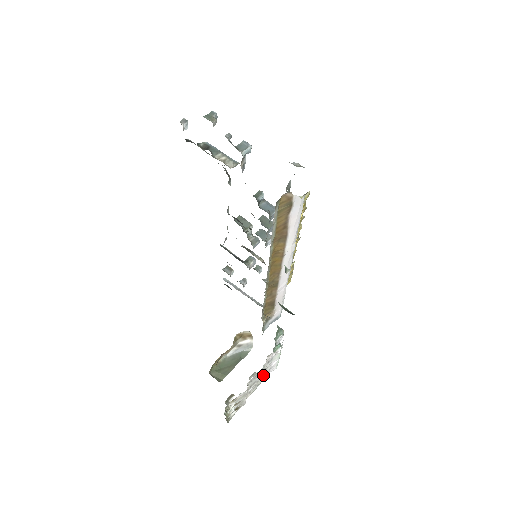
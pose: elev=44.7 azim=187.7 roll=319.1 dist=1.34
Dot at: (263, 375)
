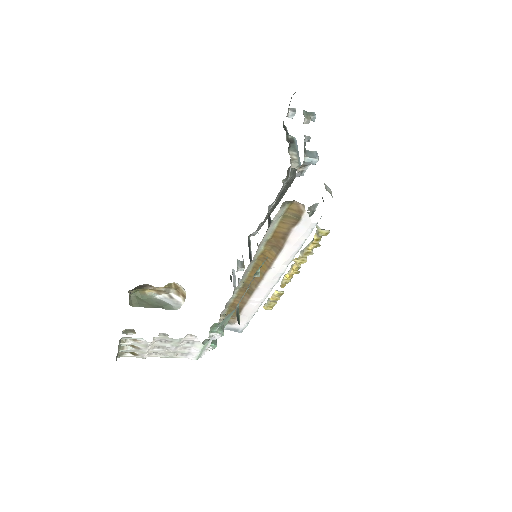
Dot at: (177, 351)
